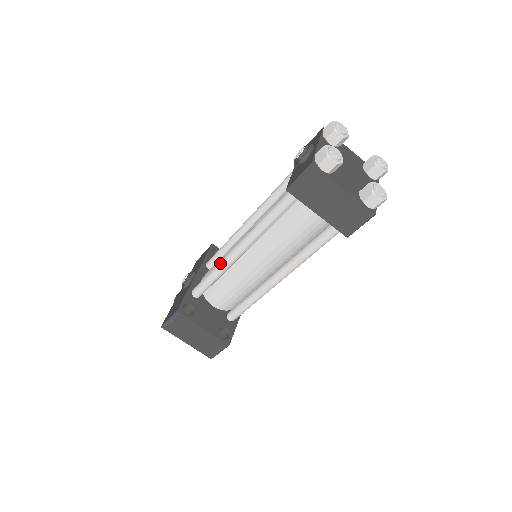
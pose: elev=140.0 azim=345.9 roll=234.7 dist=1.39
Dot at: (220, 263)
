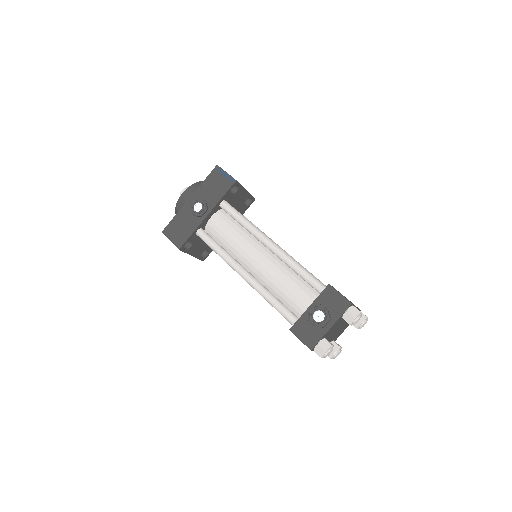
Dot at: (227, 261)
